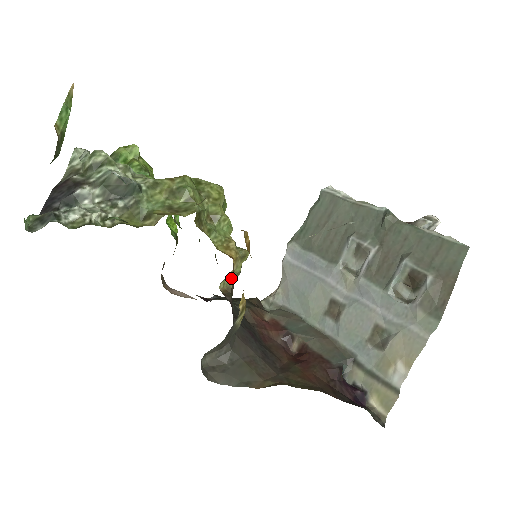
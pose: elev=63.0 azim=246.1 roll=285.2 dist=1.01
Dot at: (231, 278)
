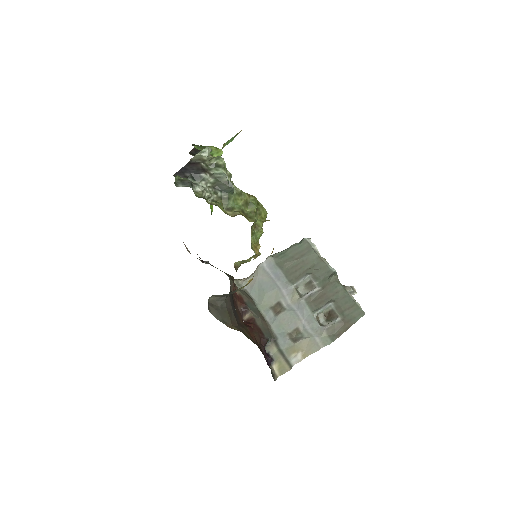
Dot at: (242, 262)
